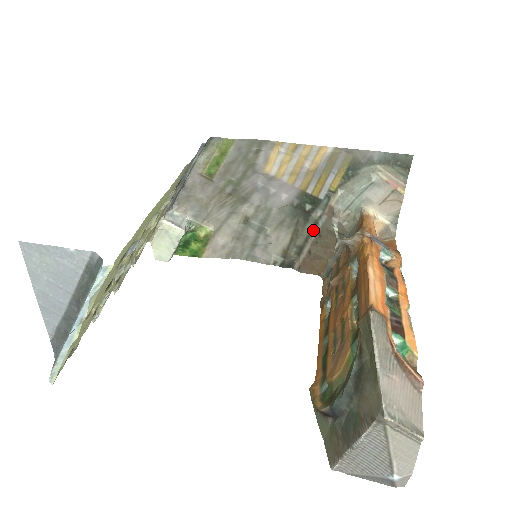
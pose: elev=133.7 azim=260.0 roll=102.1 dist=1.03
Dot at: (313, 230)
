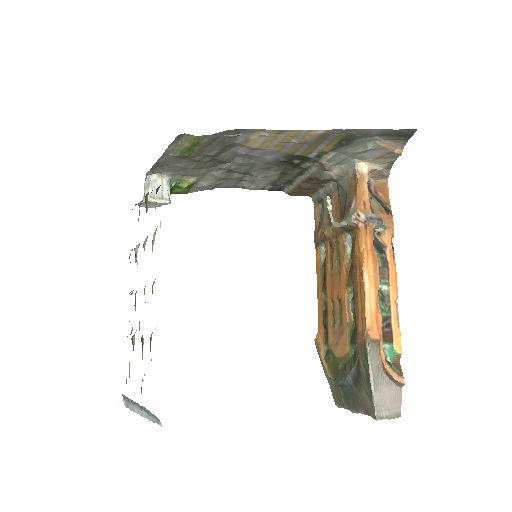
Dot at: (302, 173)
